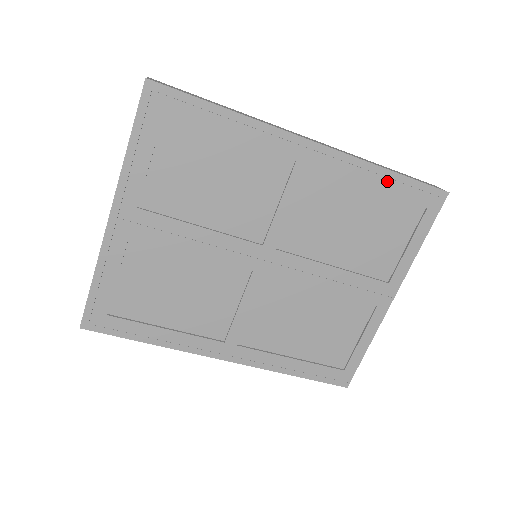
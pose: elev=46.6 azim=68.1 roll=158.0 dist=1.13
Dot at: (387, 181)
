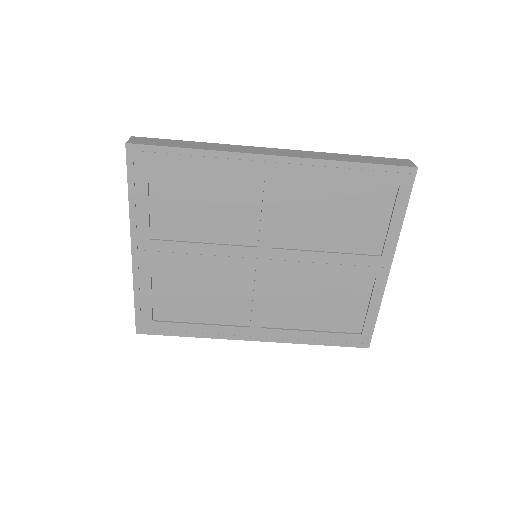
Dot at: (353, 172)
